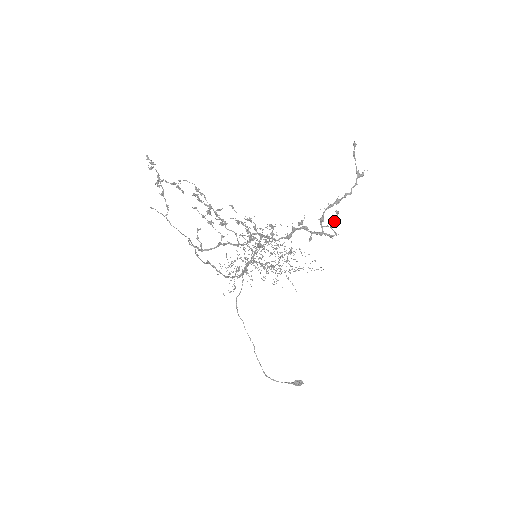
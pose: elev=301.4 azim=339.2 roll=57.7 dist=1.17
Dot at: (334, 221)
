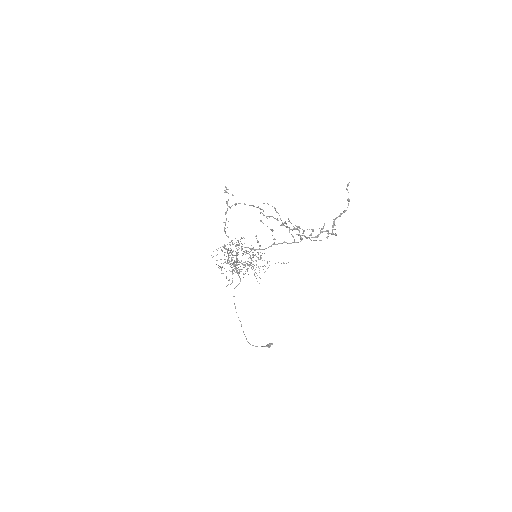
Dot at: occluded
